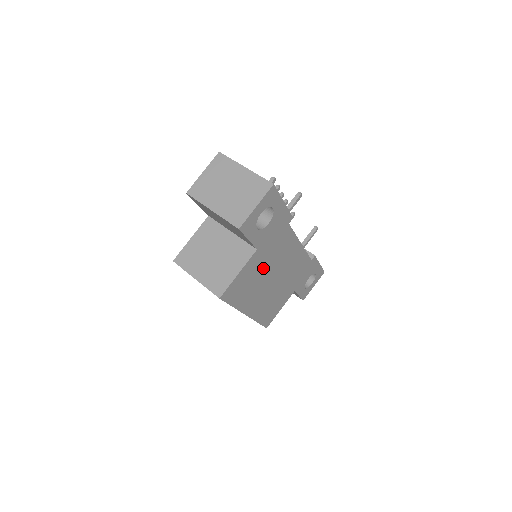
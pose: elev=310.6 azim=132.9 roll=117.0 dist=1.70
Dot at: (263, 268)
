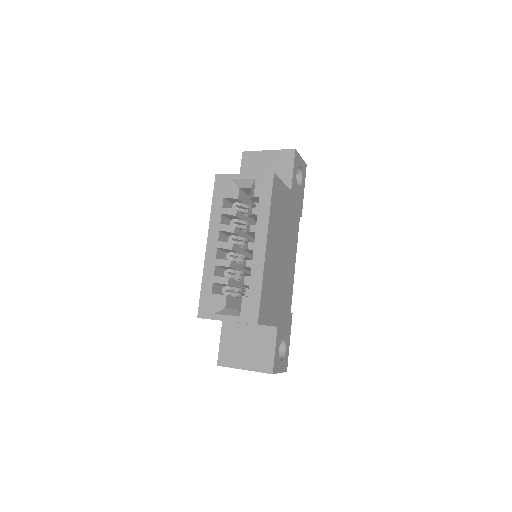
Dot at: (285, 221)
